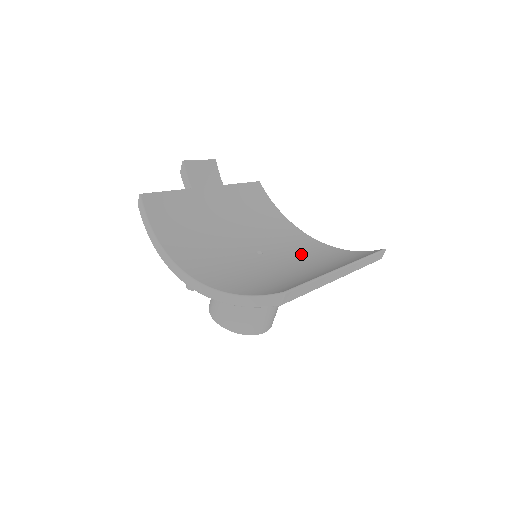
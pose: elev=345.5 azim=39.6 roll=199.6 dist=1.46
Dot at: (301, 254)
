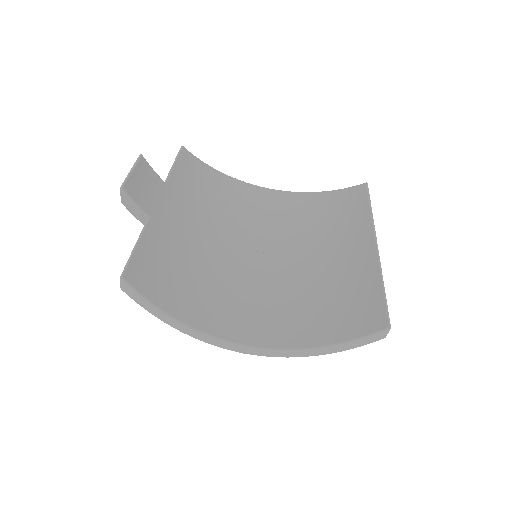
Dot at: (291, 226)
